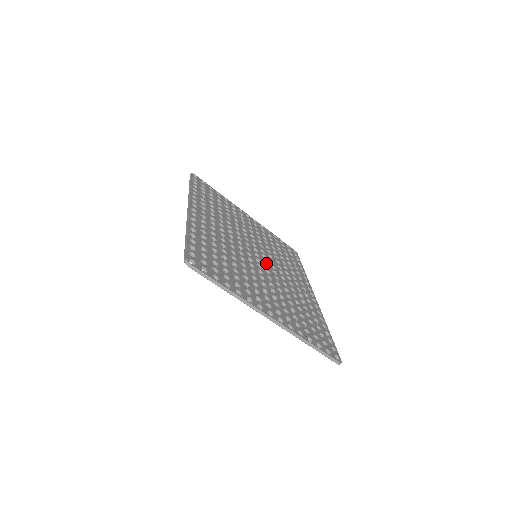
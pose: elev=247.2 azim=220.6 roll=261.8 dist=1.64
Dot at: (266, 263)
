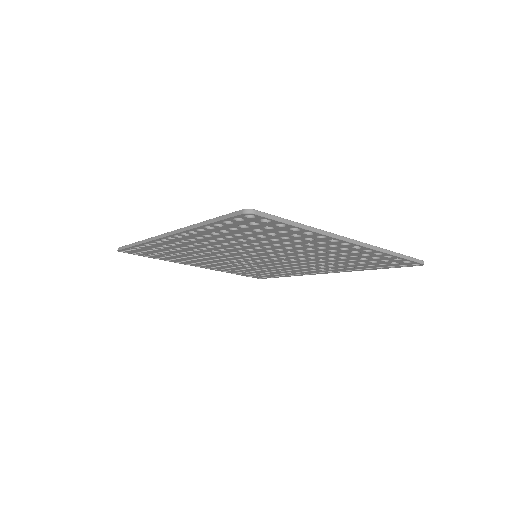
Dot at: occluded
